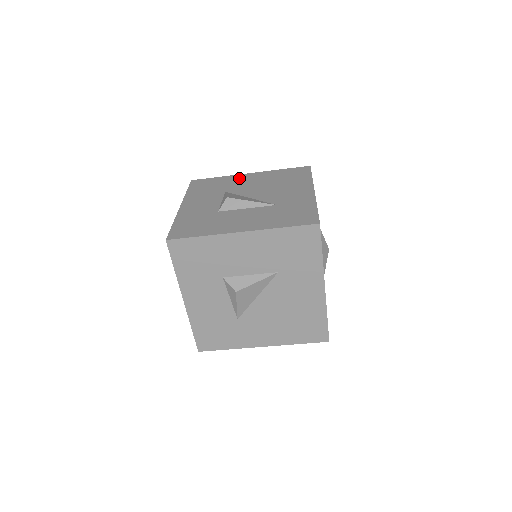
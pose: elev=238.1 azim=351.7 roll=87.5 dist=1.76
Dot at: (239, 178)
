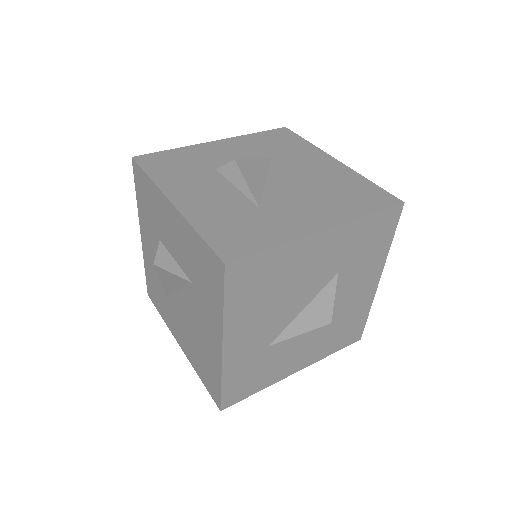
Dot at: (316, 156)
